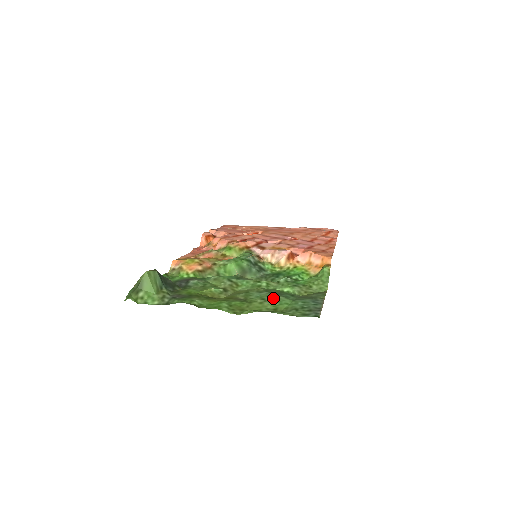
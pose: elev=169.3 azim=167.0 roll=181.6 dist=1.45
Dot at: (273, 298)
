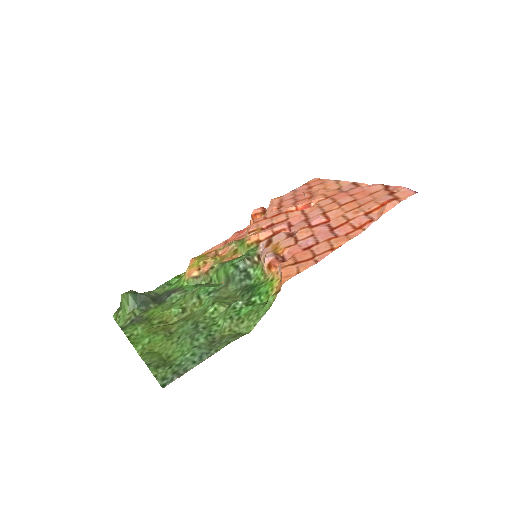
Dot at: (184, 339)
